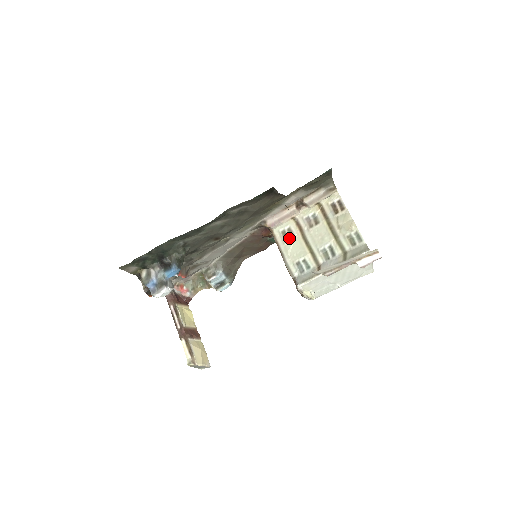
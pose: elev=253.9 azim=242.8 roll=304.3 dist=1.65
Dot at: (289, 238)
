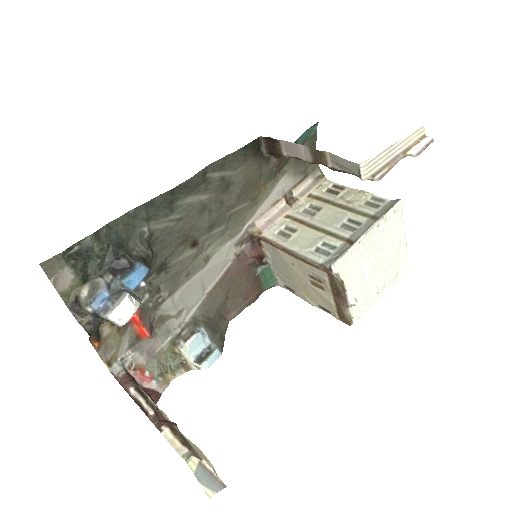
Dot at: (291, 234)
